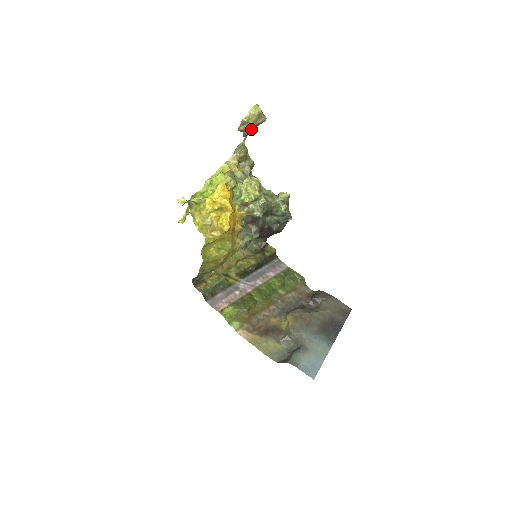
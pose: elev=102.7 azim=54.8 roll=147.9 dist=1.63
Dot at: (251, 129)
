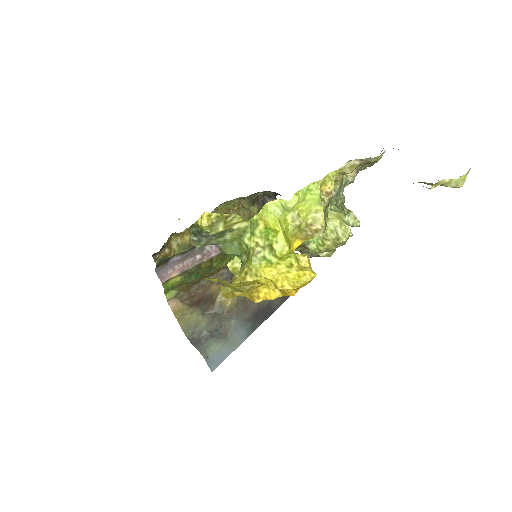
Dot at: occluded
